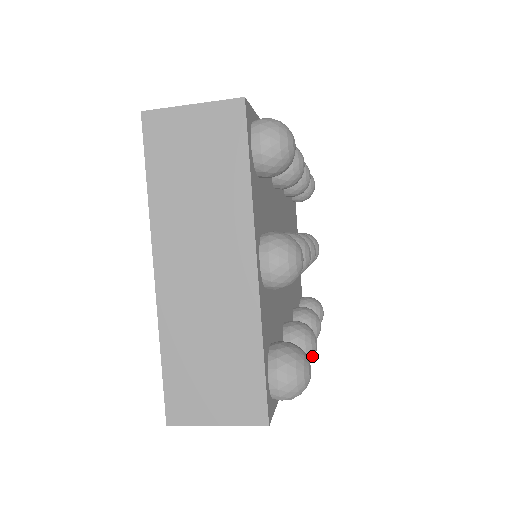
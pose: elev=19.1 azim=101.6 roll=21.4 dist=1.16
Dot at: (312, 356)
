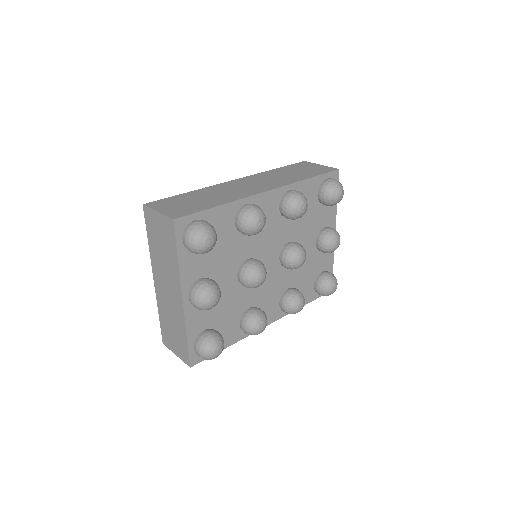
Dot at: (256, 333)
